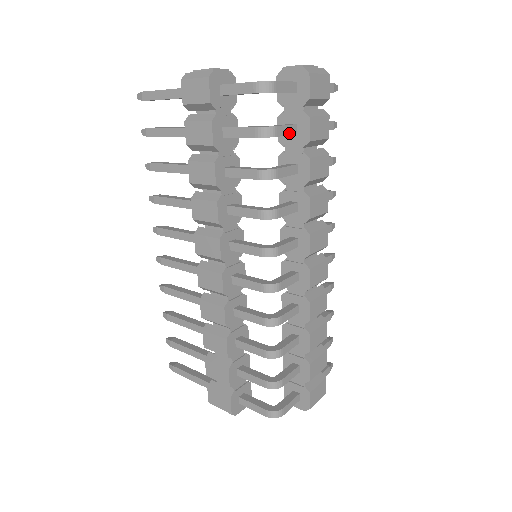
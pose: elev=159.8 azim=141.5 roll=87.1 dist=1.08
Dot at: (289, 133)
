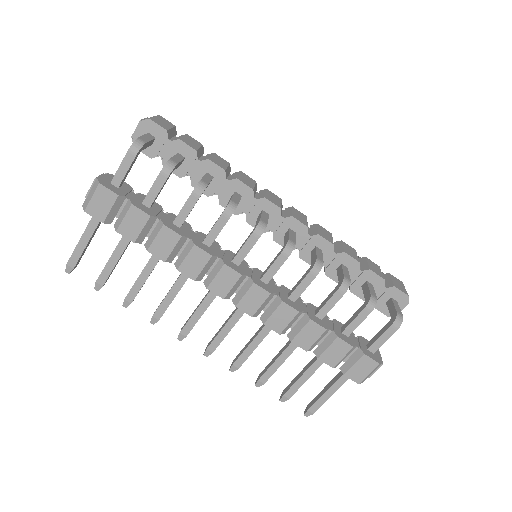
Dot at: (180, 159)
